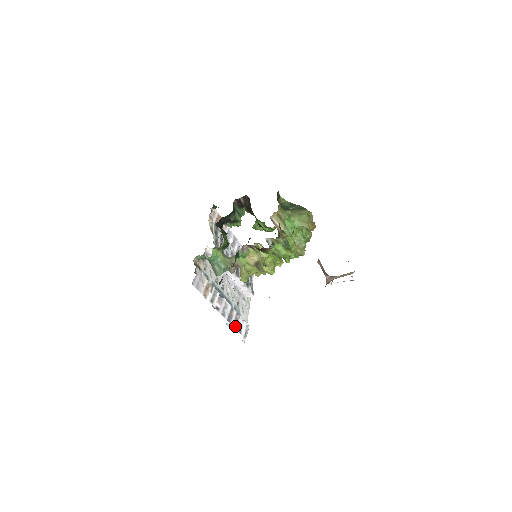
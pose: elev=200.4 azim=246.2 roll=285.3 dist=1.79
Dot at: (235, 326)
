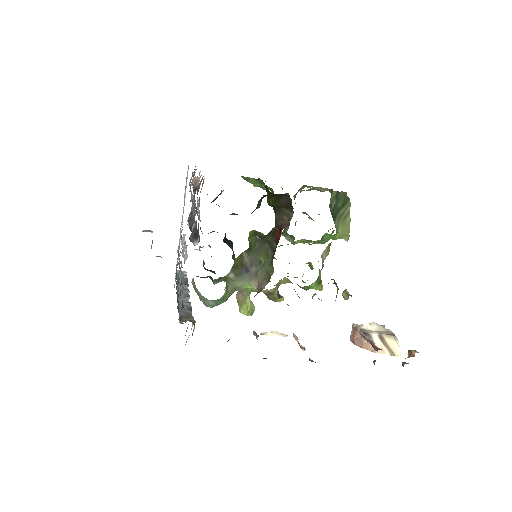
Dot at: occluded
